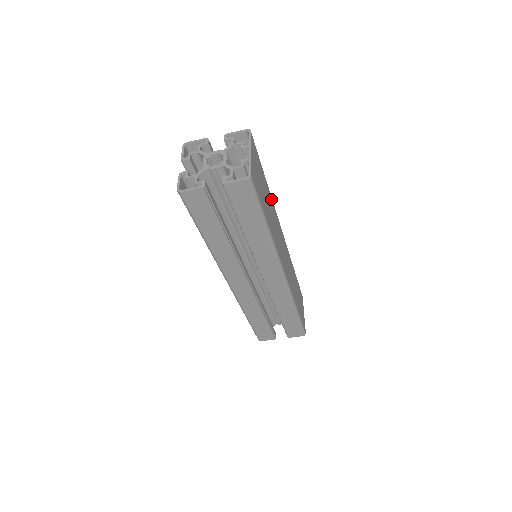
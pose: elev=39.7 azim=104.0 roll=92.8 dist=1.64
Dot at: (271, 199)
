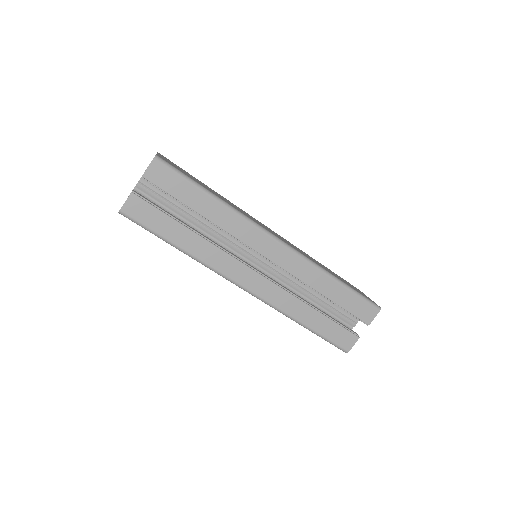
Dot at: (225, 198)
